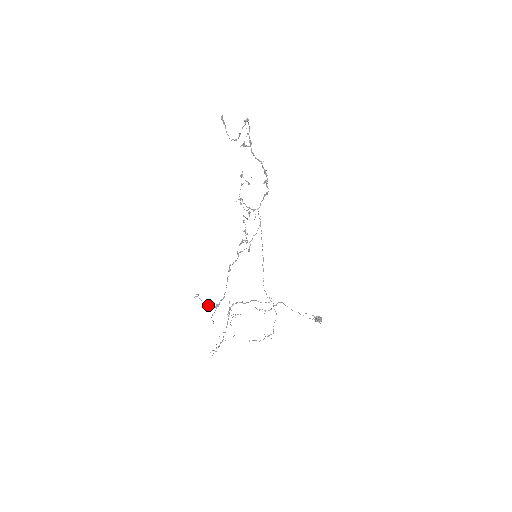
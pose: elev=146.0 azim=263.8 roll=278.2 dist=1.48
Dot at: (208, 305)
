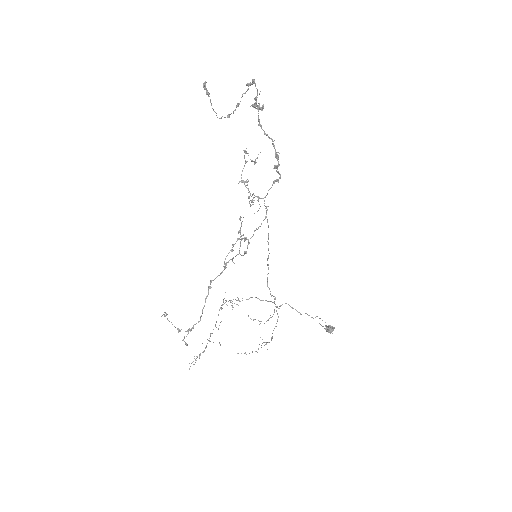
Dot at: (178, 329)
